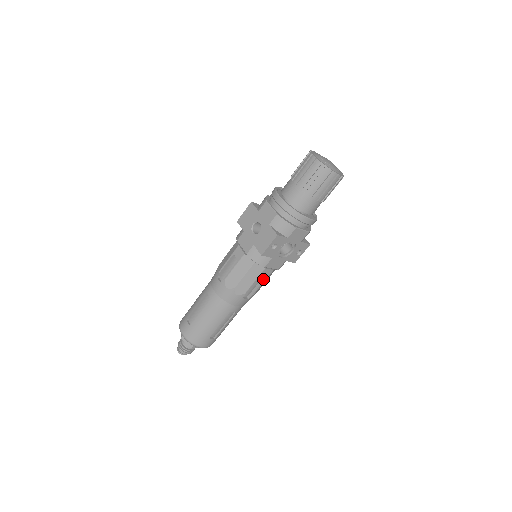
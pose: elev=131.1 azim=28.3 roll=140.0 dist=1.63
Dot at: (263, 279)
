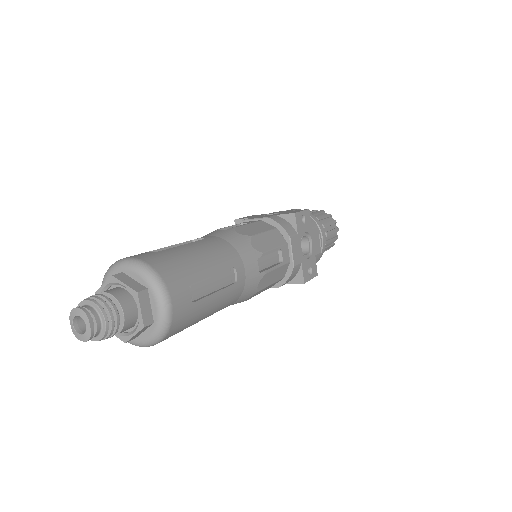
Dot at: (278, 263)
